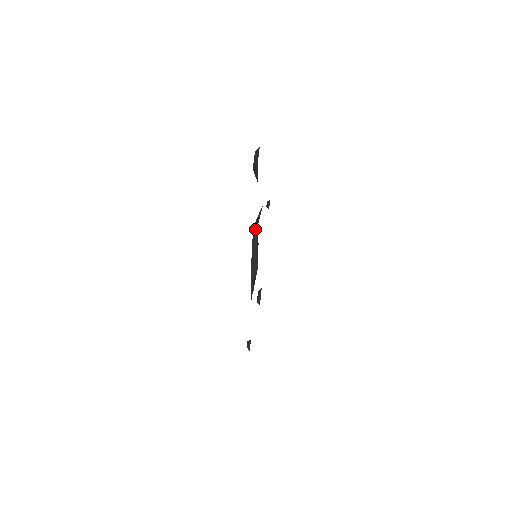
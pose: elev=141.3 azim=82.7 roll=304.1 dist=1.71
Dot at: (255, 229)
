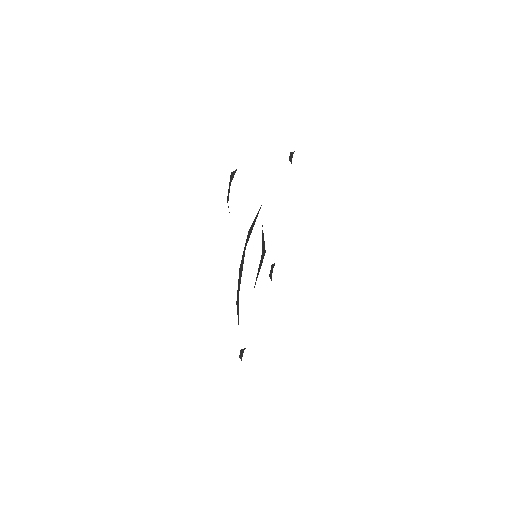
Dot at: (244, 248)
